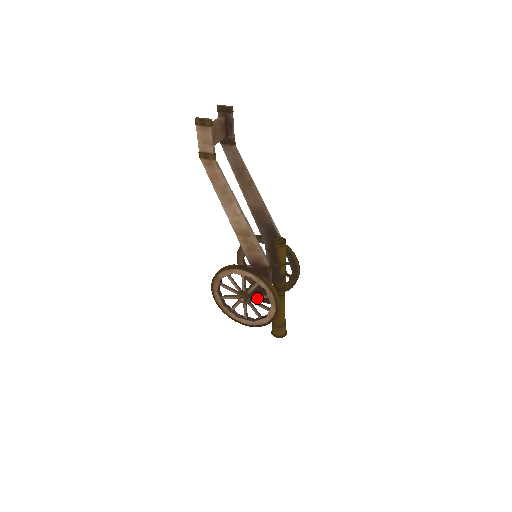
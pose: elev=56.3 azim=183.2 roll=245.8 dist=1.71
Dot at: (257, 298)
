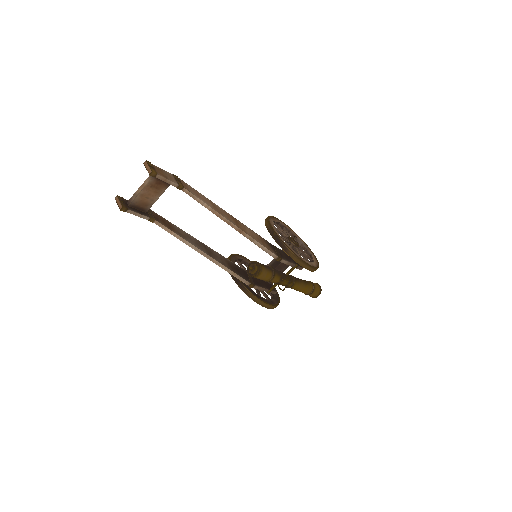
Dot at: occluded
